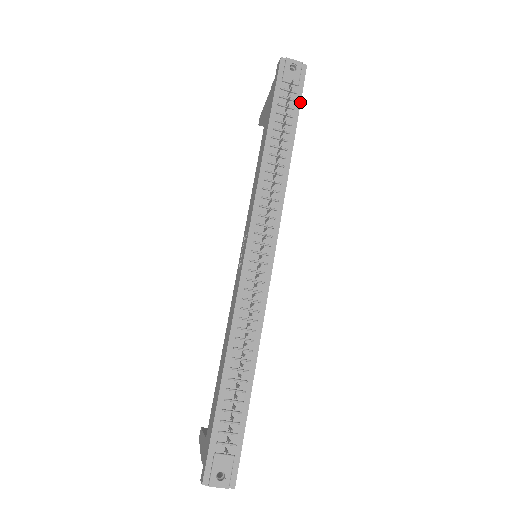
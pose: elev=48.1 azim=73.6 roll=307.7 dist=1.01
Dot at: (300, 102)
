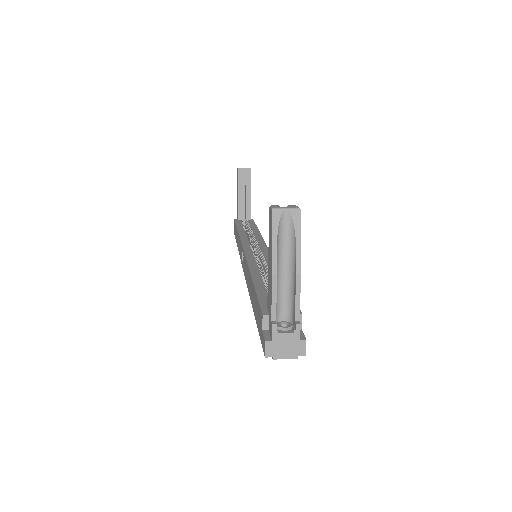
Dot at: occluded
